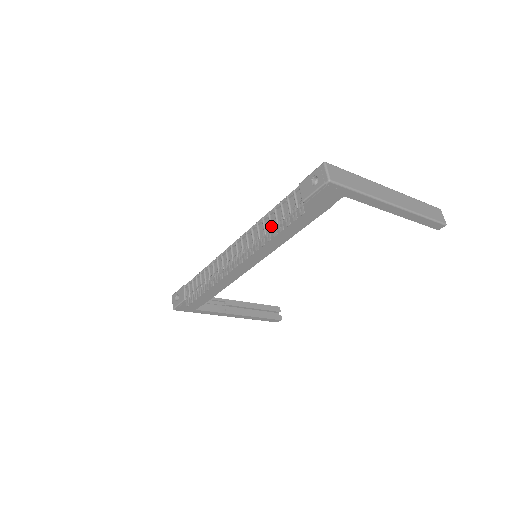
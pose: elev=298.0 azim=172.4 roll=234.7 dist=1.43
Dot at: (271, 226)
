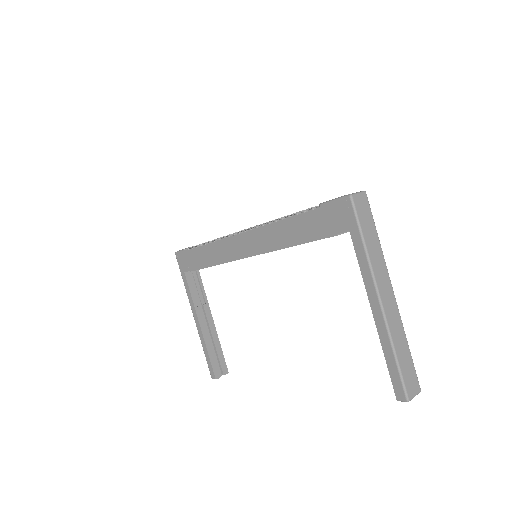
Dot at: (285, 217)
